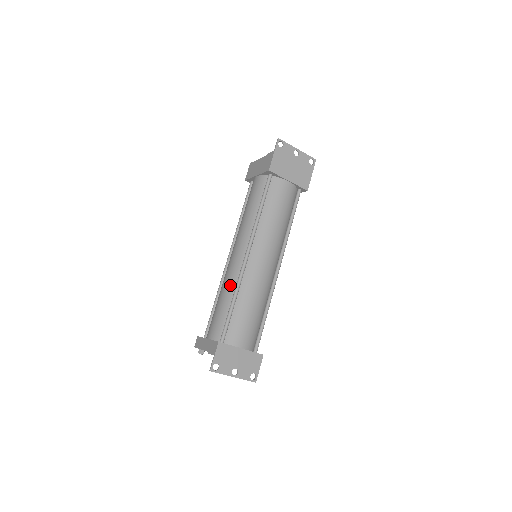
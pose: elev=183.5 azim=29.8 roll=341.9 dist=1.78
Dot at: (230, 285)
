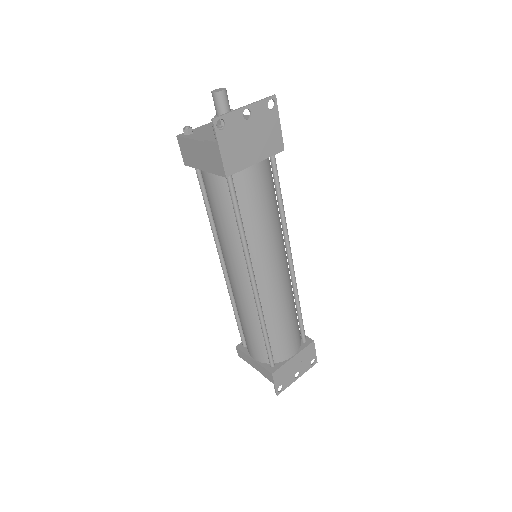
Dot at: (250, 313)
